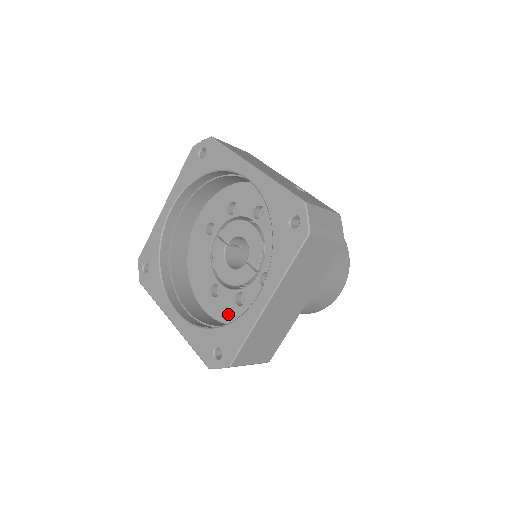
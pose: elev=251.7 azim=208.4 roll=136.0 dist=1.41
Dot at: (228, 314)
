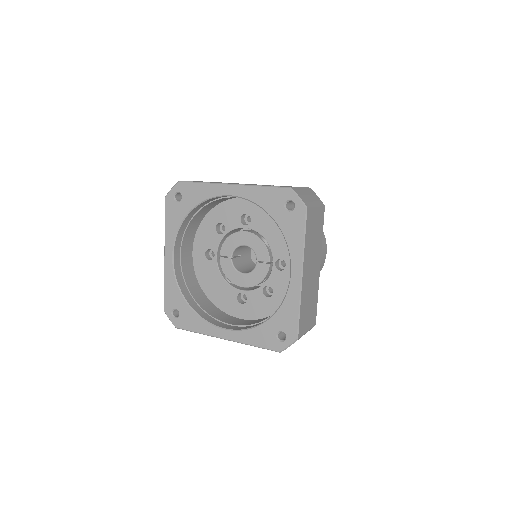
Dot at: (264, 309)
